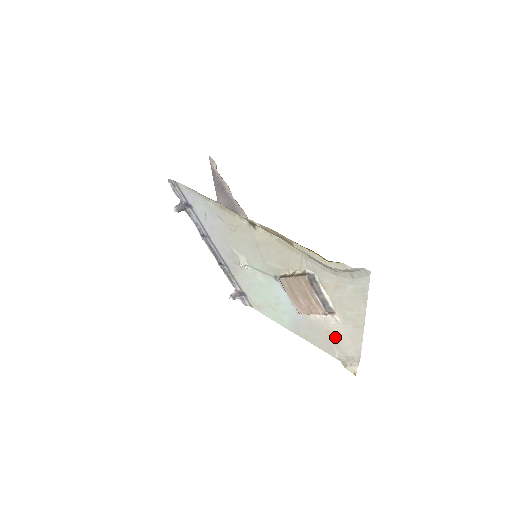
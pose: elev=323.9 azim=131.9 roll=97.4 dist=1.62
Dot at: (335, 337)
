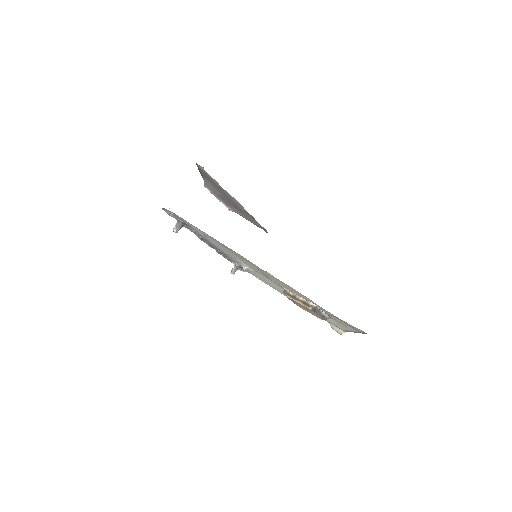
Dot at: occluded
